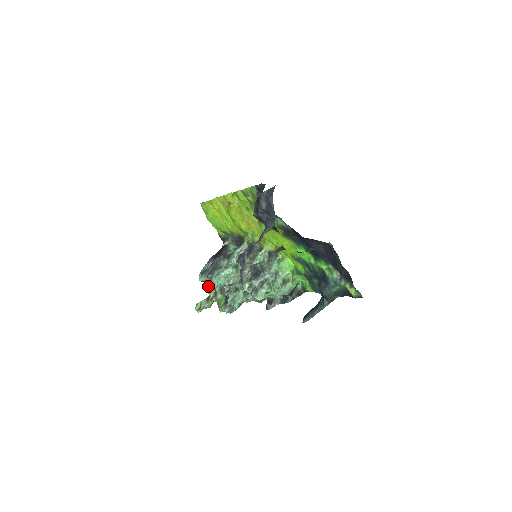
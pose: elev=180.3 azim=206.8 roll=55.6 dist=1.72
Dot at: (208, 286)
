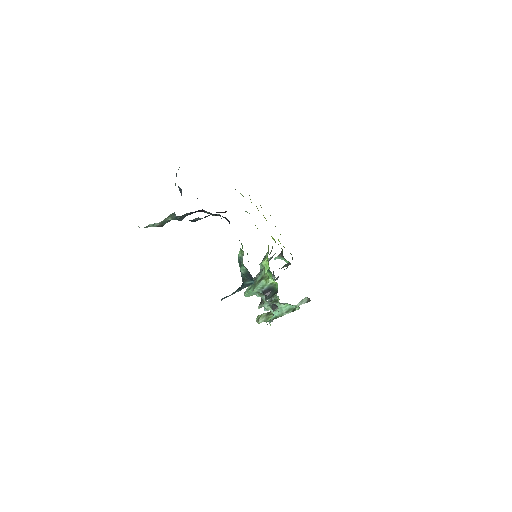
Dot at: occluded
